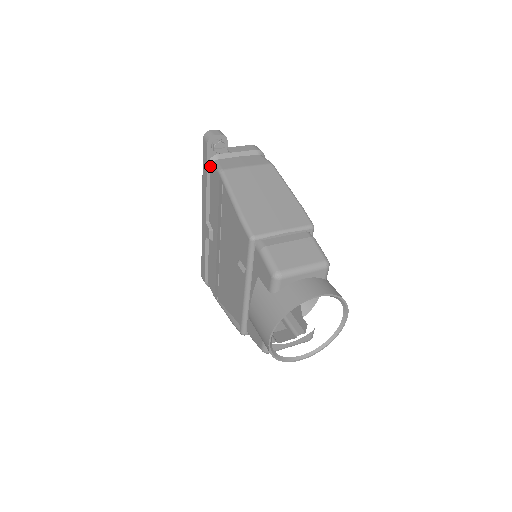
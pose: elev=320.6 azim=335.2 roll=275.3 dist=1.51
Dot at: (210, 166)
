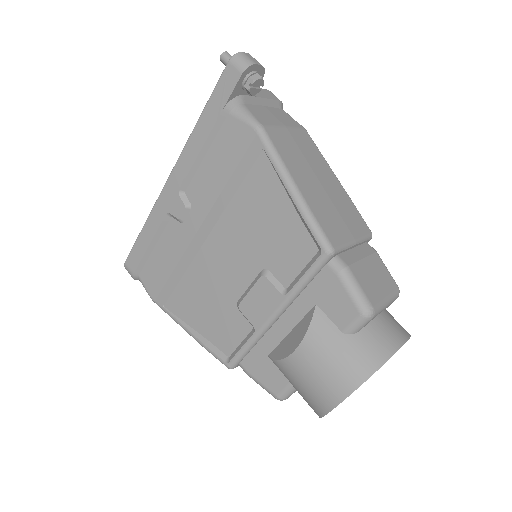
Dot at: (228, 111)
